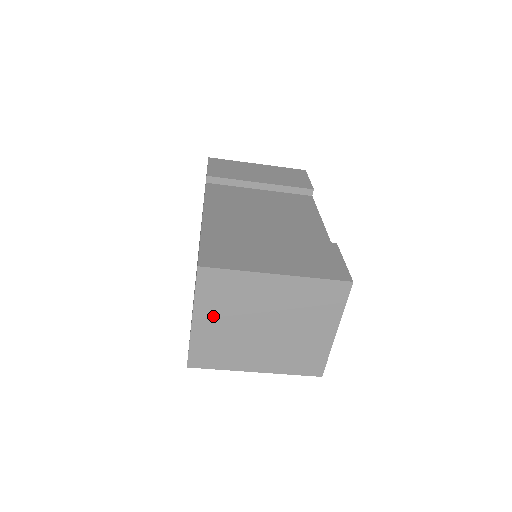
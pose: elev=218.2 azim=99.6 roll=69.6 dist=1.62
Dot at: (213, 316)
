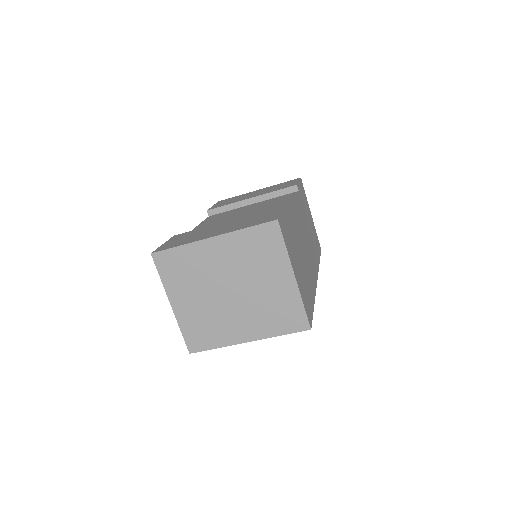
Dot at: (184, 295)
